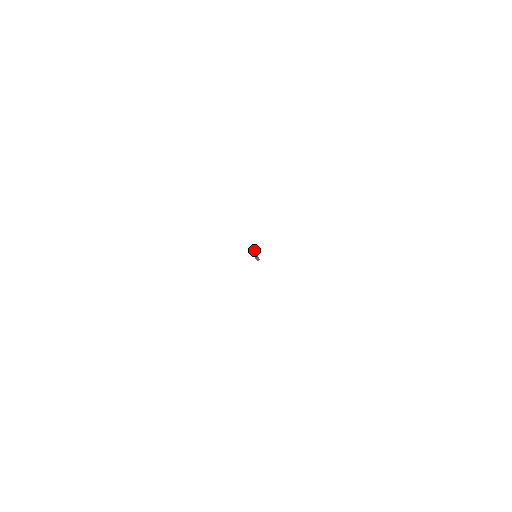
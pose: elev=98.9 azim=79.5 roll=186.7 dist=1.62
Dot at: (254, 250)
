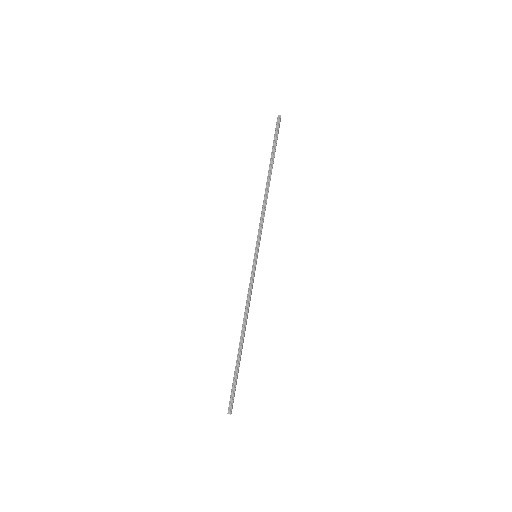
Dot at: (278, 133)
